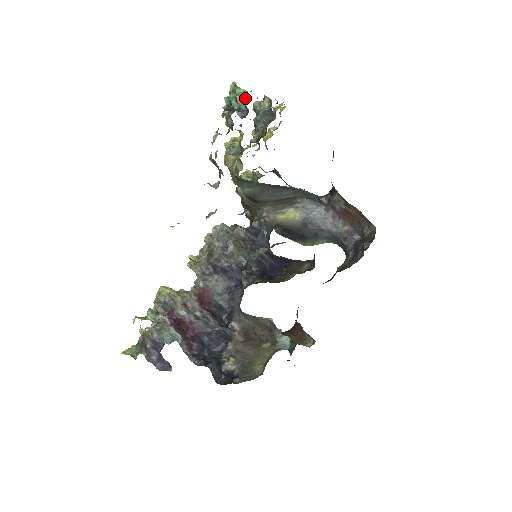
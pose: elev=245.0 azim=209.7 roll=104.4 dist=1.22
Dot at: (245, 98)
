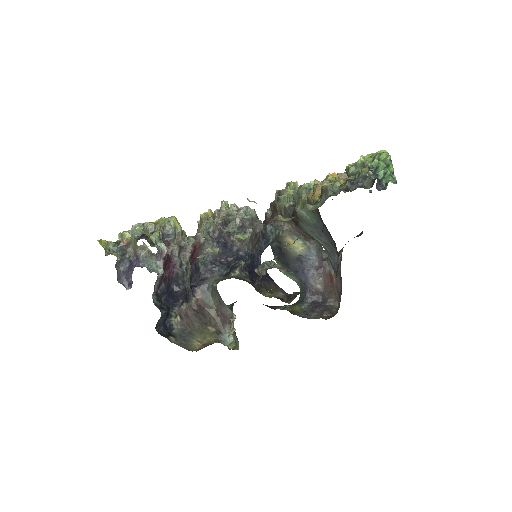
Dot at: (391, 178)
